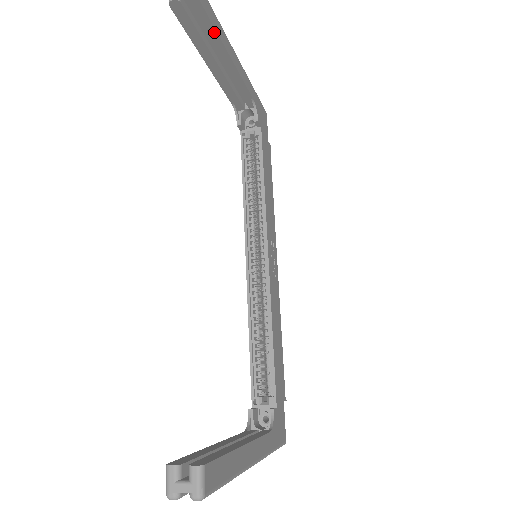
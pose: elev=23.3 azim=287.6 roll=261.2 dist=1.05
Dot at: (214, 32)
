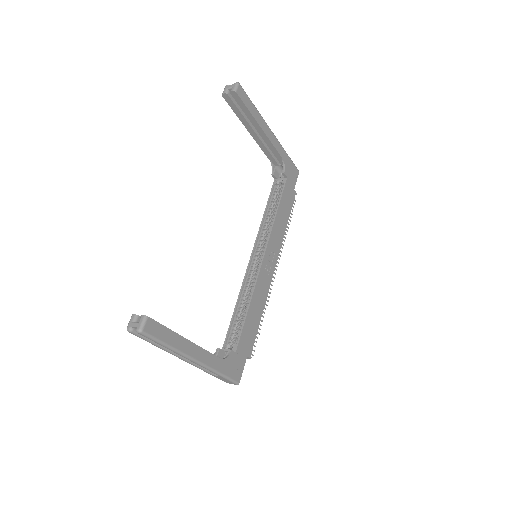
Dot at: (249, 113)
